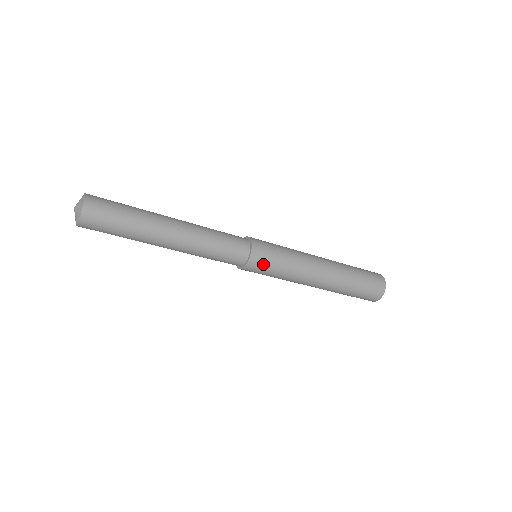
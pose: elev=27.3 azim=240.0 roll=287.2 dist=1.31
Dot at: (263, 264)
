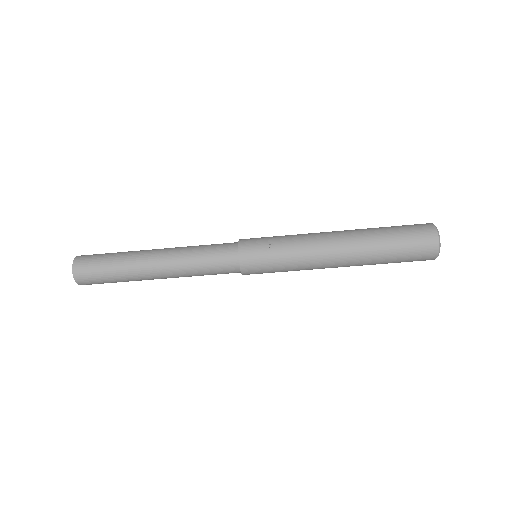
Dot at: (259, 270)
